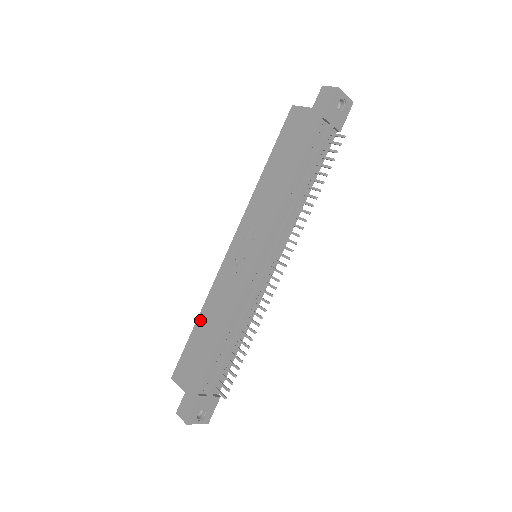
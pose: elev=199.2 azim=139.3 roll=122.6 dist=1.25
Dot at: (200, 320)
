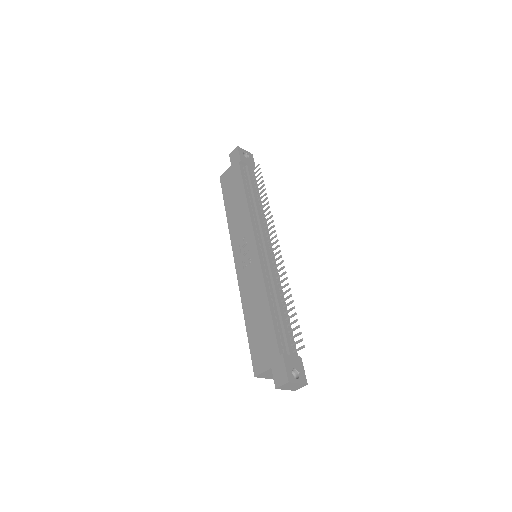
Dot at: (247, 319)
